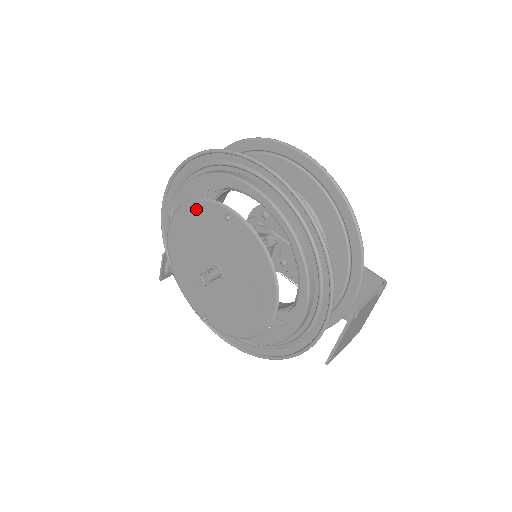
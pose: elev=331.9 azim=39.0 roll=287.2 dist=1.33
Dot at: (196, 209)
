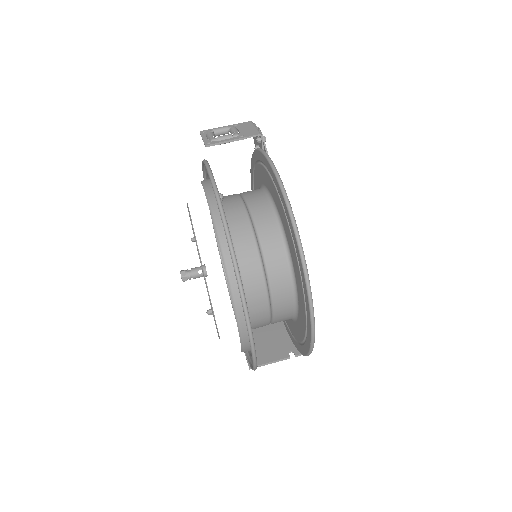
Dot at: occluded
